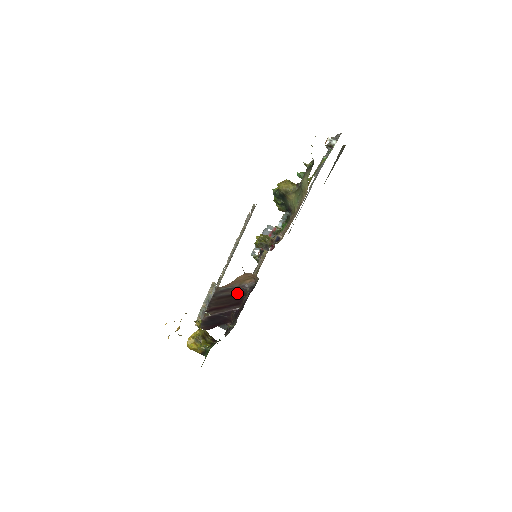
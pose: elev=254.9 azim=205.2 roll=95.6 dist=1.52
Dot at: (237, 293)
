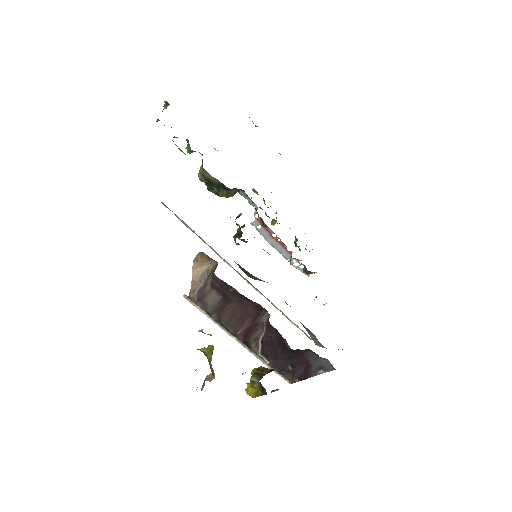
Dot at: (223, 291)
